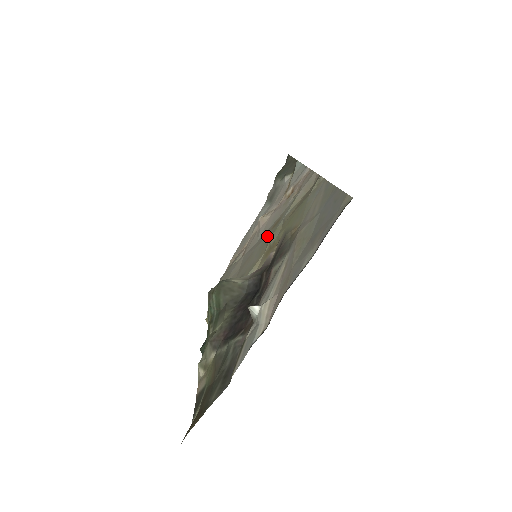
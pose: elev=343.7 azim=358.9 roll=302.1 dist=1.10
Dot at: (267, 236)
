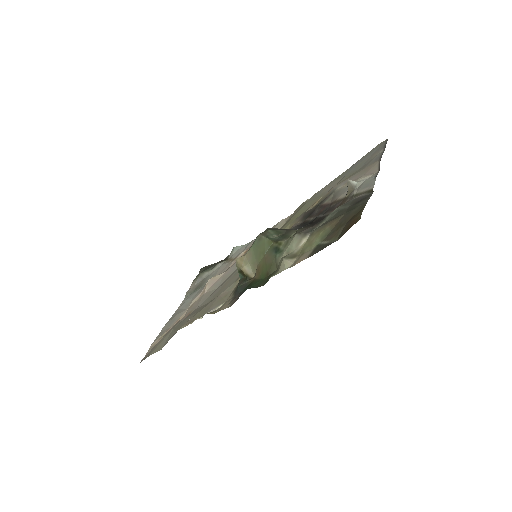
Dot at: occluded
